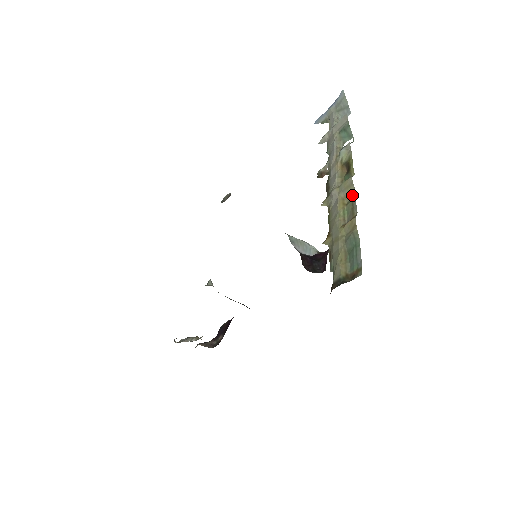
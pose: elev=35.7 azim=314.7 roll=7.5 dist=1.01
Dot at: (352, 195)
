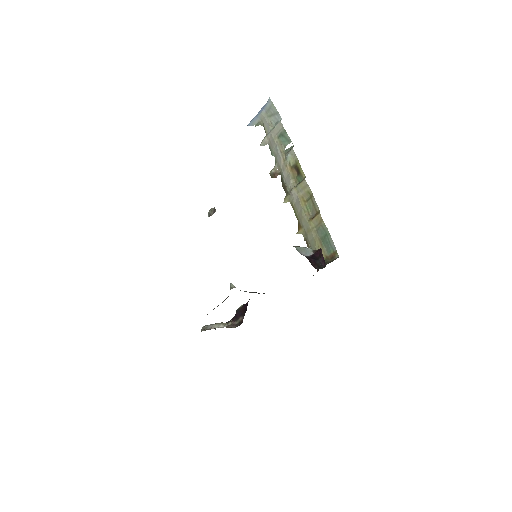
Dot at: (309, 194)
